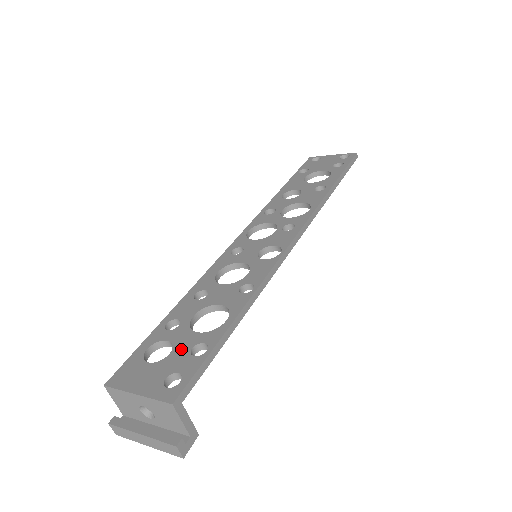
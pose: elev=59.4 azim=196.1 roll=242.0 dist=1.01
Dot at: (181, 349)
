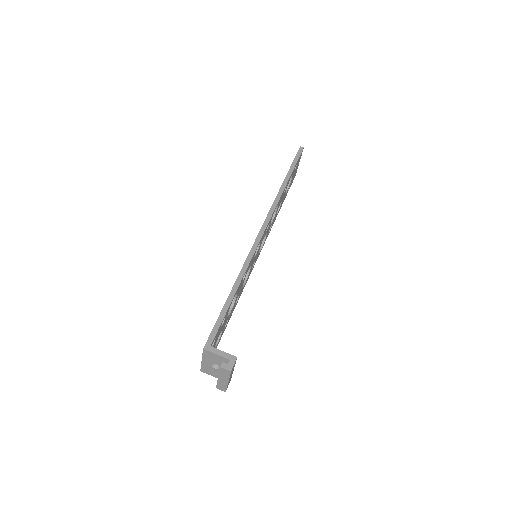
Dot at: occluded
